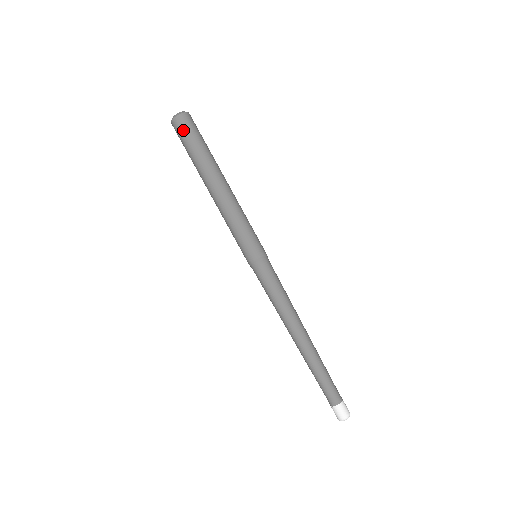
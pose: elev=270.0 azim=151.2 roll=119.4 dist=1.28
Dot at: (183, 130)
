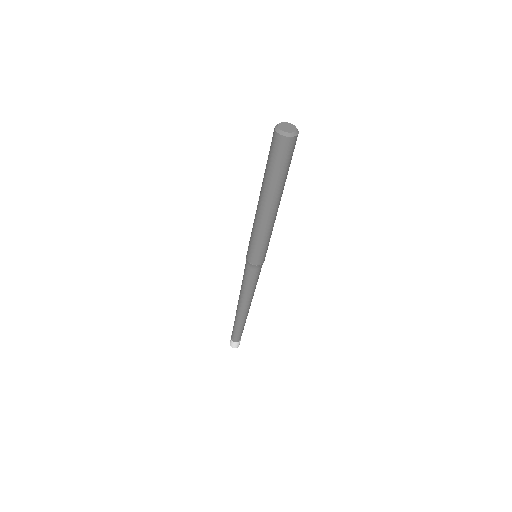
Dot at: (274, 148)
